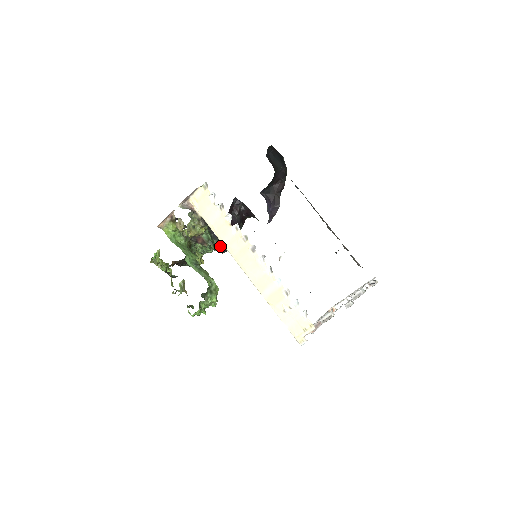
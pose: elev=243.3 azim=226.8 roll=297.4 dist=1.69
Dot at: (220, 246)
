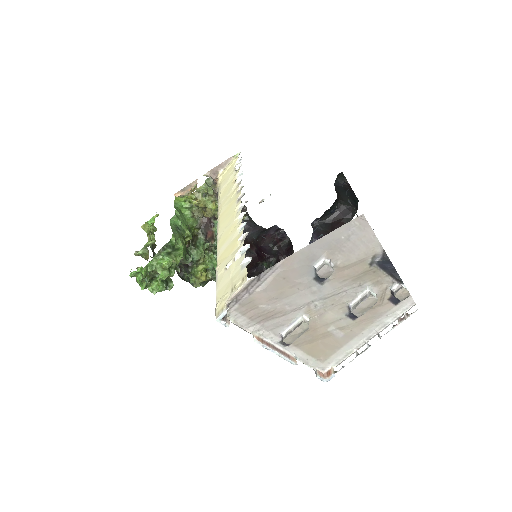
Dot at: occluded
